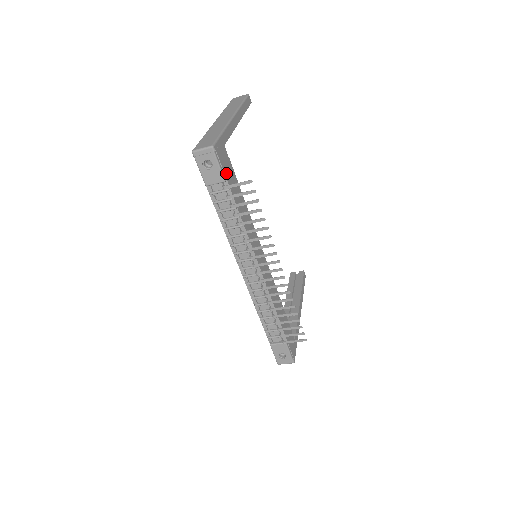
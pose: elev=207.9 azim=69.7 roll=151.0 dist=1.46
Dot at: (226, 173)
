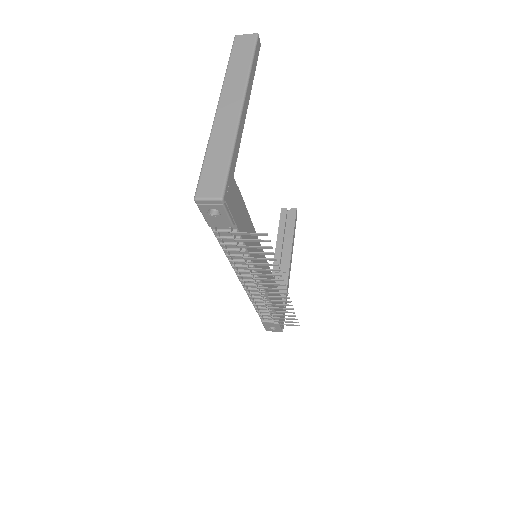
Dot at: (235, 215)
